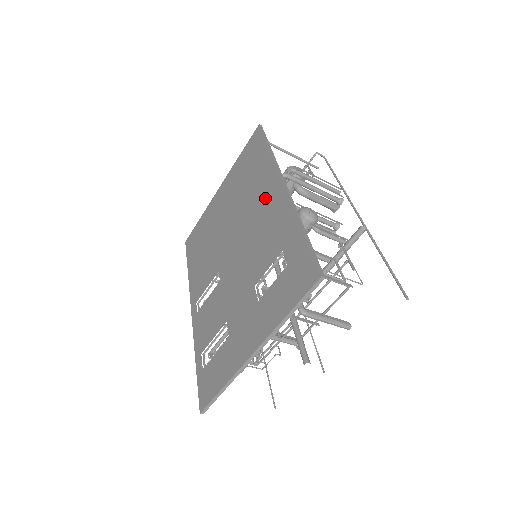
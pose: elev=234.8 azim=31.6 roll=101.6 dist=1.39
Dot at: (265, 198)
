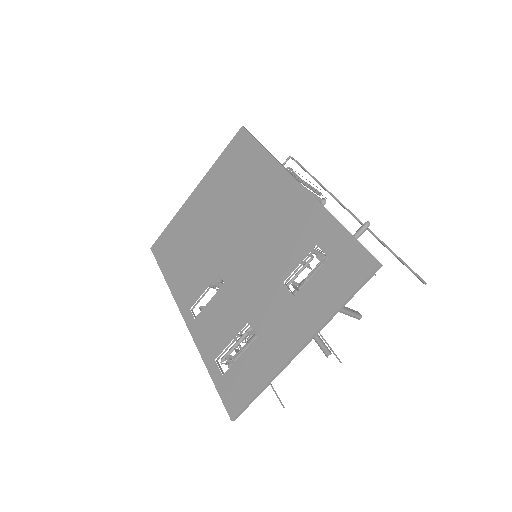
Dot at: (274, 196)
